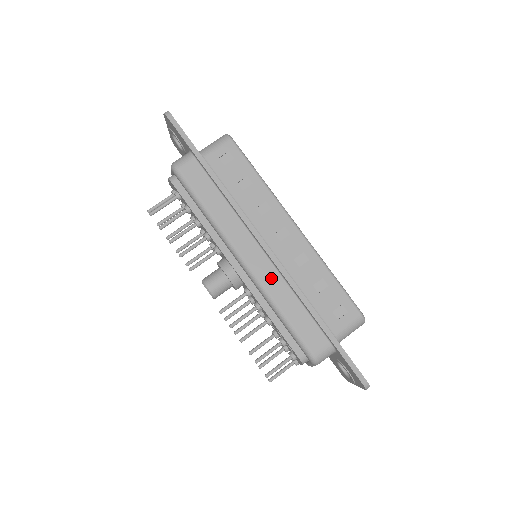
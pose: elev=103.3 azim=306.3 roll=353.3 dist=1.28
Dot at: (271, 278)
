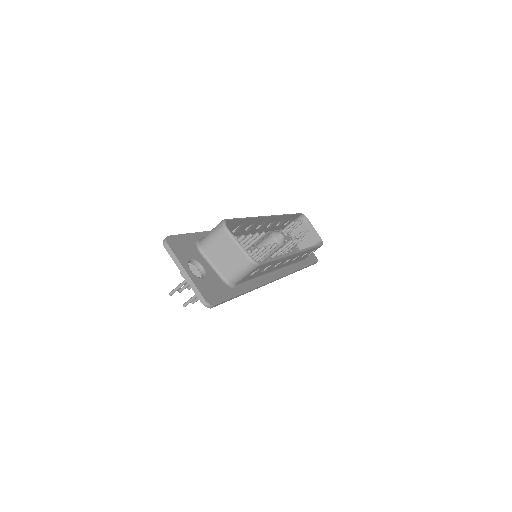
Dot at: occluded
